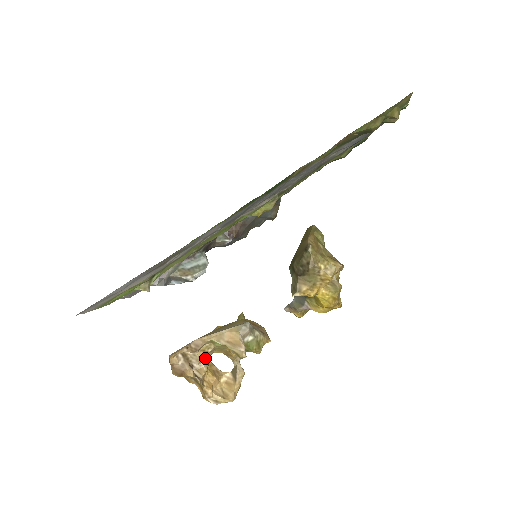
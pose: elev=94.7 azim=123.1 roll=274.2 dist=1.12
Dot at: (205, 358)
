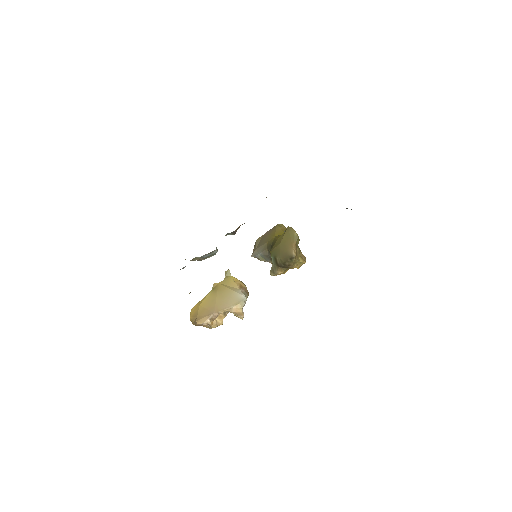
Dot at: occluded
